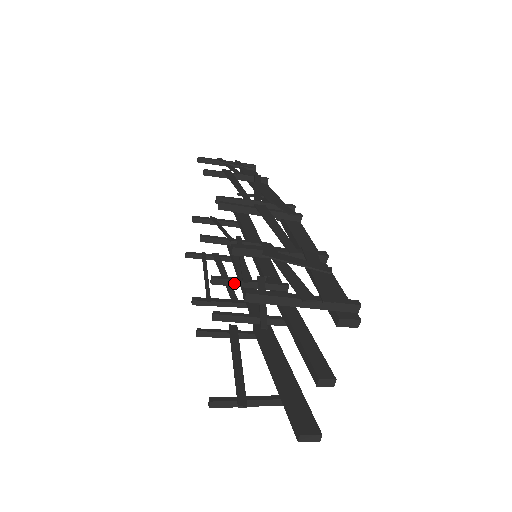
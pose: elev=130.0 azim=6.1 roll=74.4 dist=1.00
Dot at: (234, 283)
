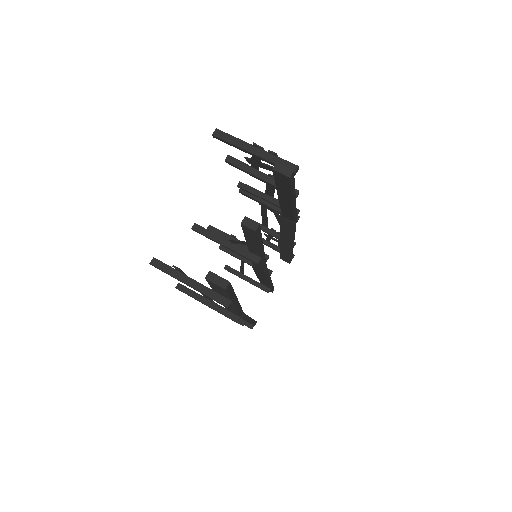
Dot at: (225, 236)
